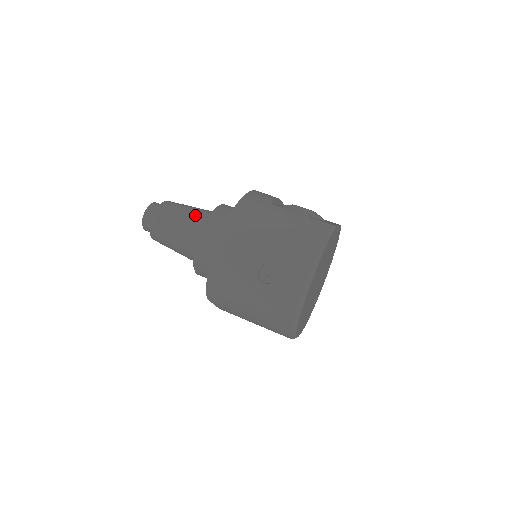
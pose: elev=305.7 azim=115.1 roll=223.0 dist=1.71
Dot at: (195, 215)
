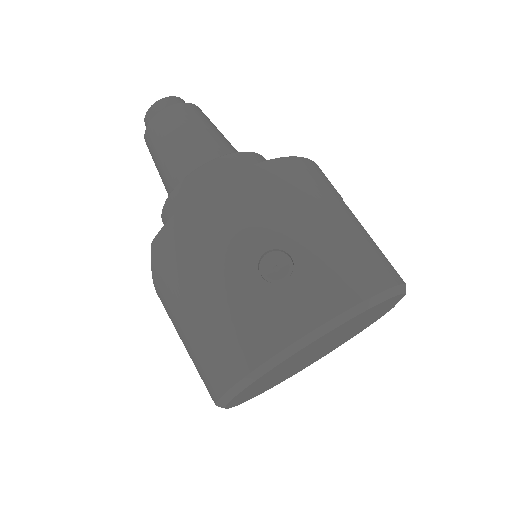
Dot at: (225, 144)
